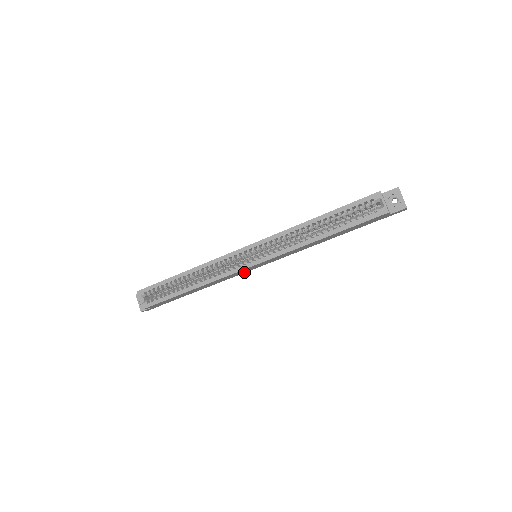
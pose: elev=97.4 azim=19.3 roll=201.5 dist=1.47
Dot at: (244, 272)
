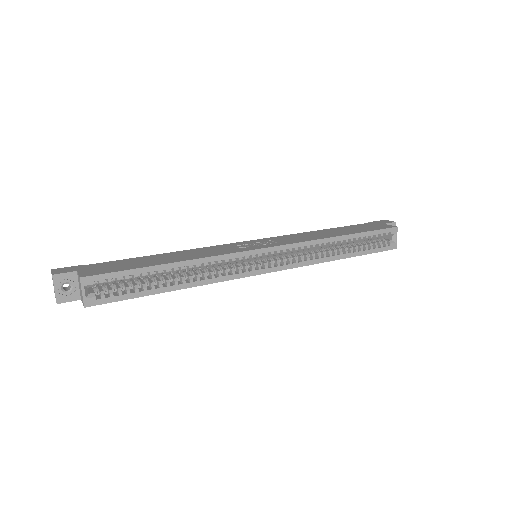
Dot at: occluded
